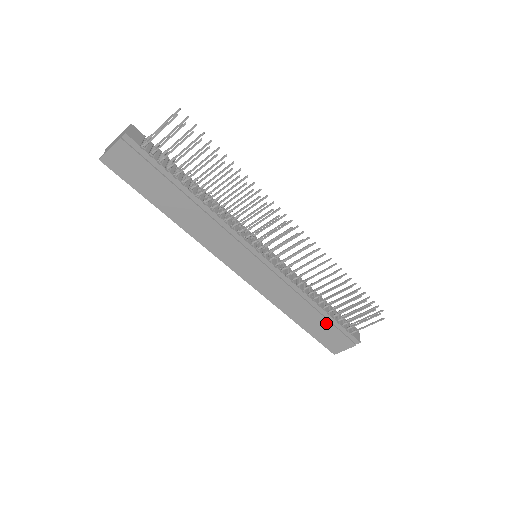
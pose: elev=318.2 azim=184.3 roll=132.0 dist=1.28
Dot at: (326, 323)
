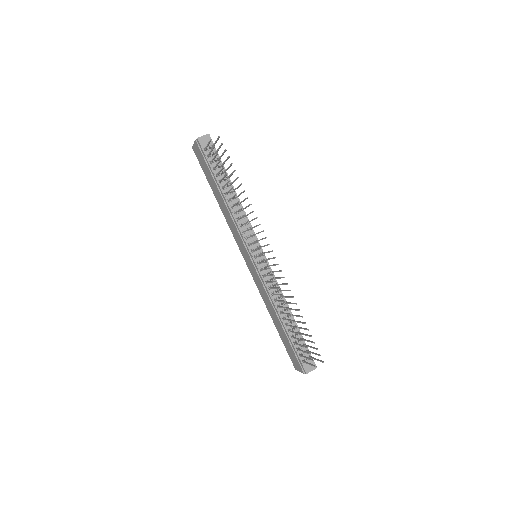
Dot at: (286, 338)
